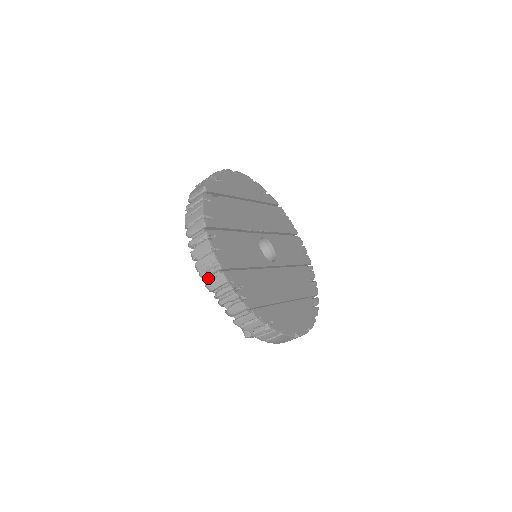
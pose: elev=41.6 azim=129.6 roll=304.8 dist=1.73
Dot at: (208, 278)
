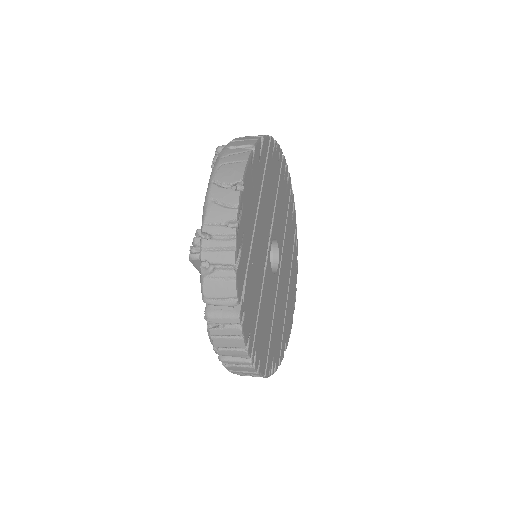
Dot at: occluded
